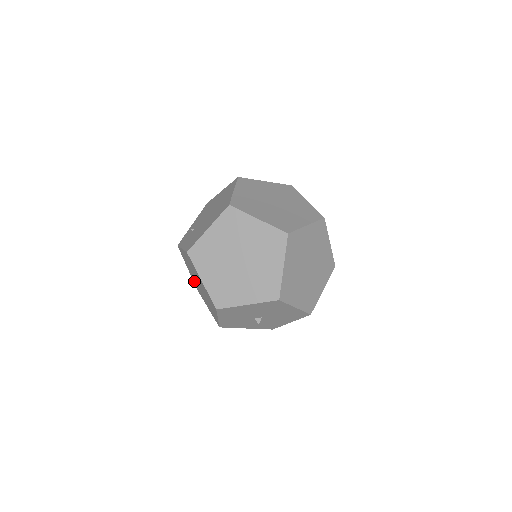
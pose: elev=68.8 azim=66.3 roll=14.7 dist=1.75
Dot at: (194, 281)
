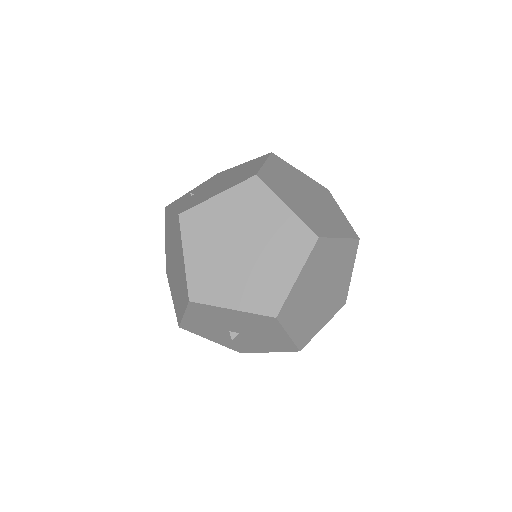
Dot at: (167, 259)
